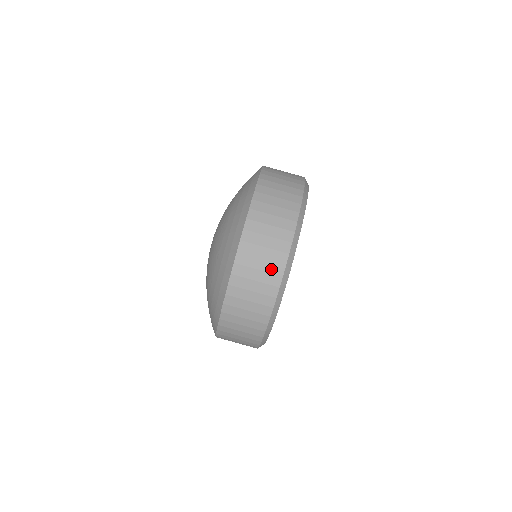
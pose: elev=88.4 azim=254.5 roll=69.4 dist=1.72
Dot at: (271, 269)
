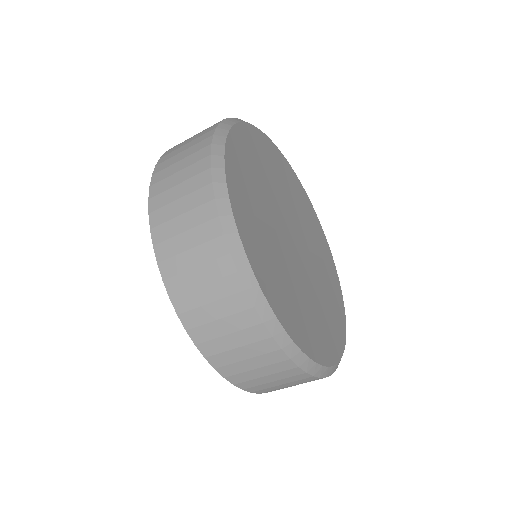
Dot at: (286, 376)
